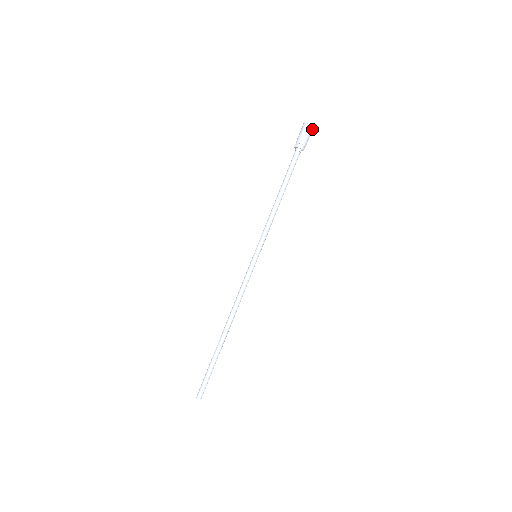
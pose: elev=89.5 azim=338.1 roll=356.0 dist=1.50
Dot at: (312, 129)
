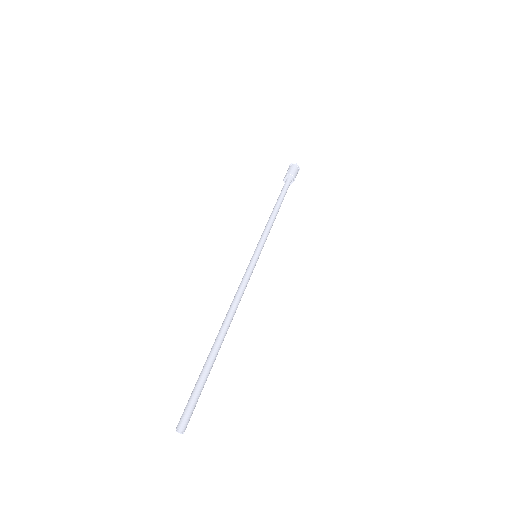
Dot at: occluded
